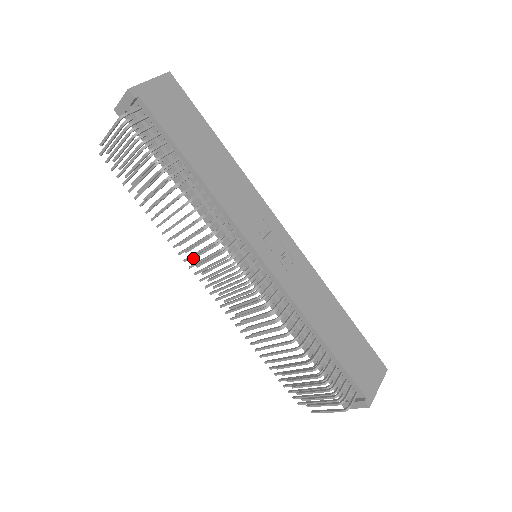
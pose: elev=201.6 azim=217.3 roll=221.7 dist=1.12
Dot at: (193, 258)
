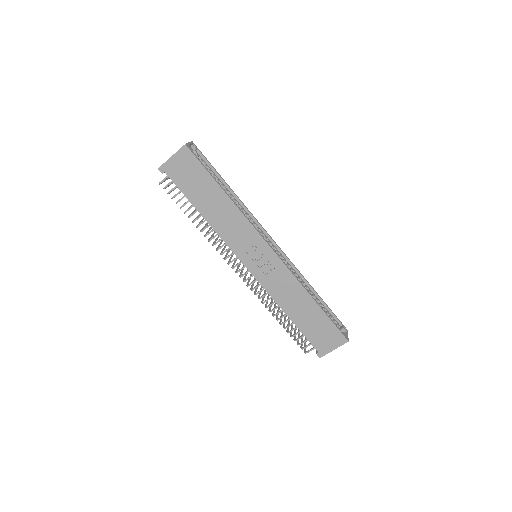
Dot at: (225, 245)
